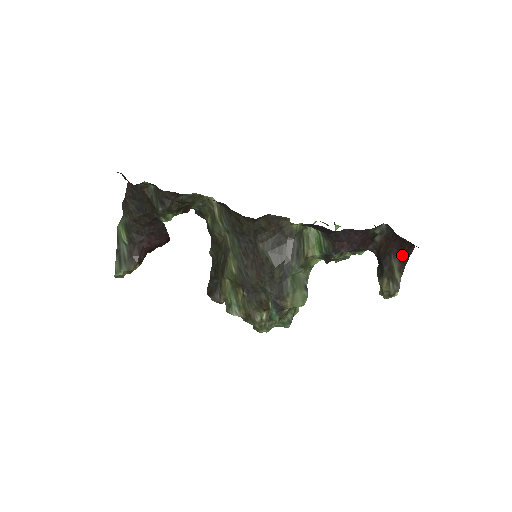
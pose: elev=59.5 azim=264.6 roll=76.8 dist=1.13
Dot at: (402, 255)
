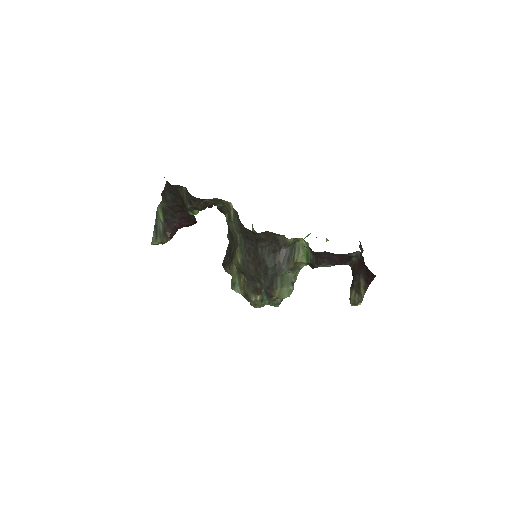
Dot at: (367, 278)
